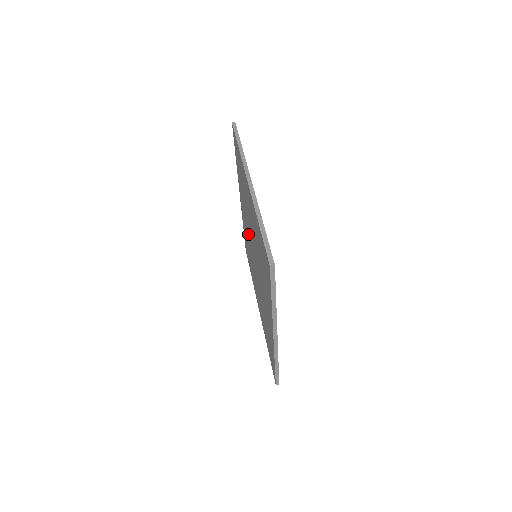
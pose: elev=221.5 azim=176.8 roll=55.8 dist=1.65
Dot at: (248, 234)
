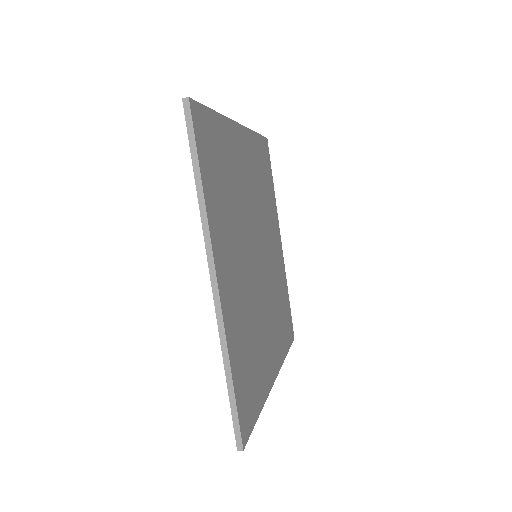
Dot at: occluded
